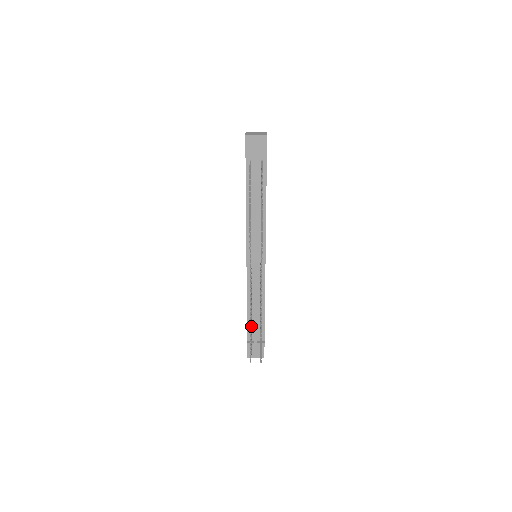
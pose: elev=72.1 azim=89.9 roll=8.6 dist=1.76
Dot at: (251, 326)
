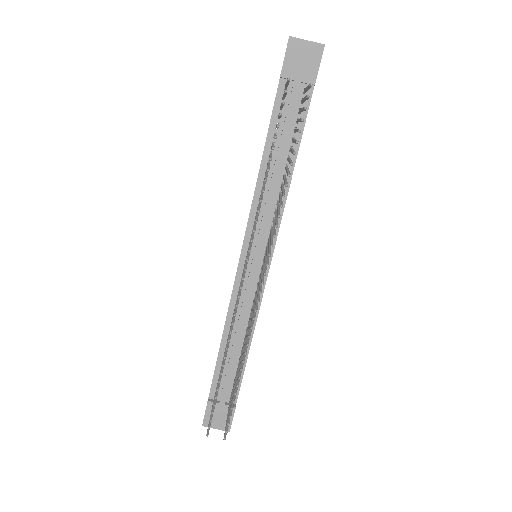
Dot at: occluded
